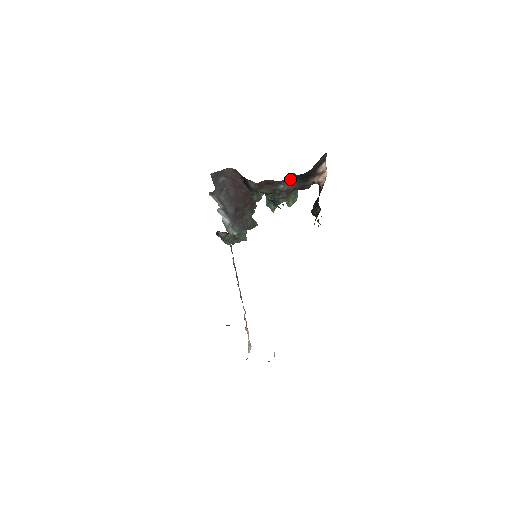
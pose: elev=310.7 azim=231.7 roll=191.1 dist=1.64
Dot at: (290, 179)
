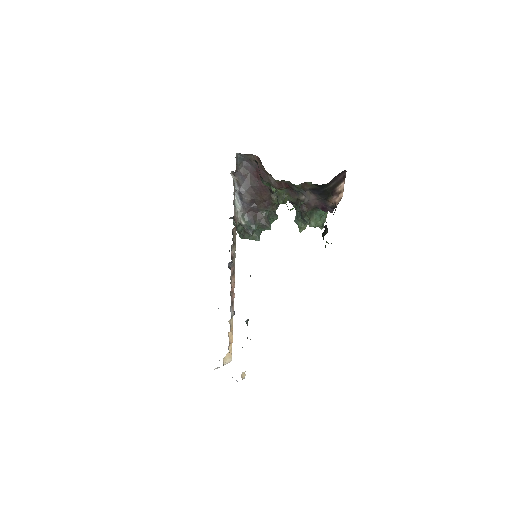
Dot at: (310, 190)
